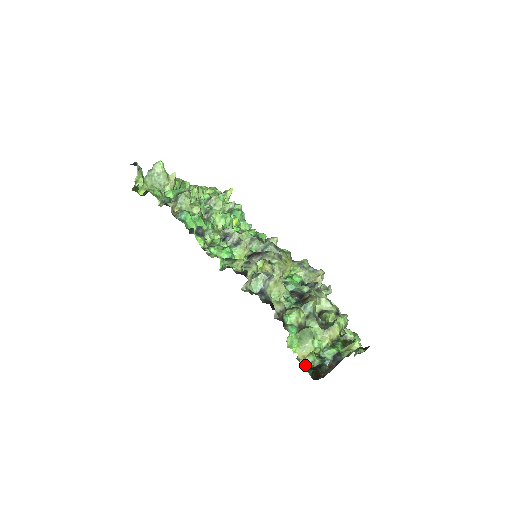
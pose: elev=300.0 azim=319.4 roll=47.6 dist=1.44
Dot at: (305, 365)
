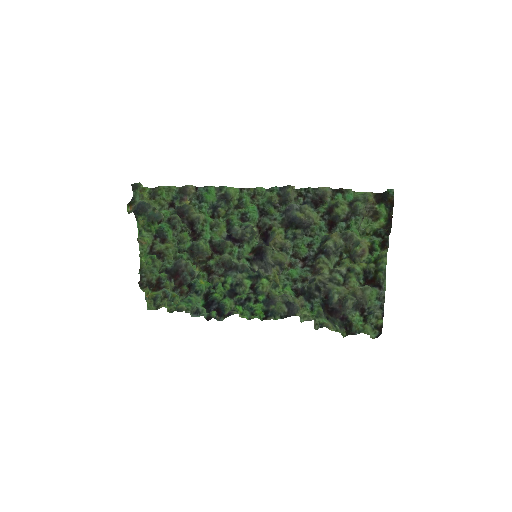
Dot at: (377, 201)
